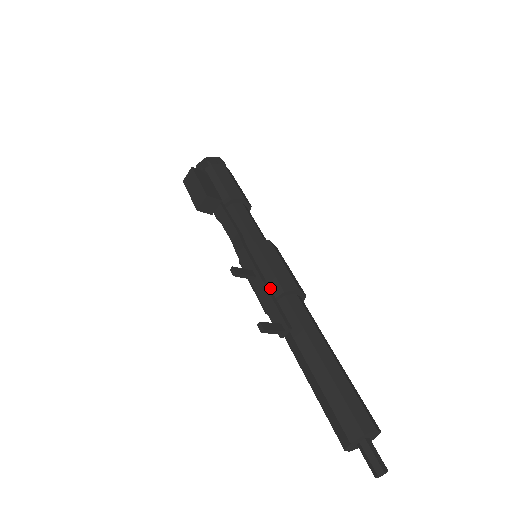
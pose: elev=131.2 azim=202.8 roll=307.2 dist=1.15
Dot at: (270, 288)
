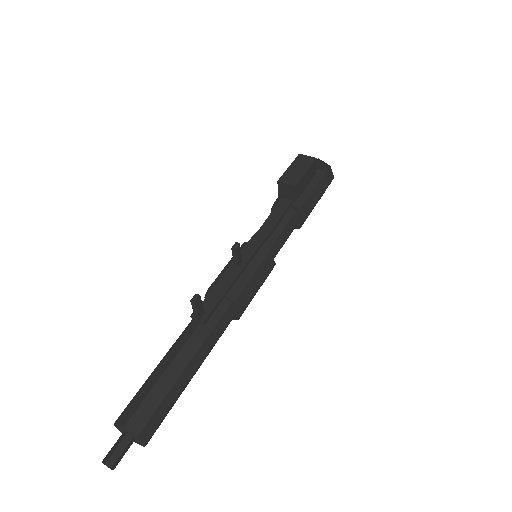
Dot at: (233, 286)
